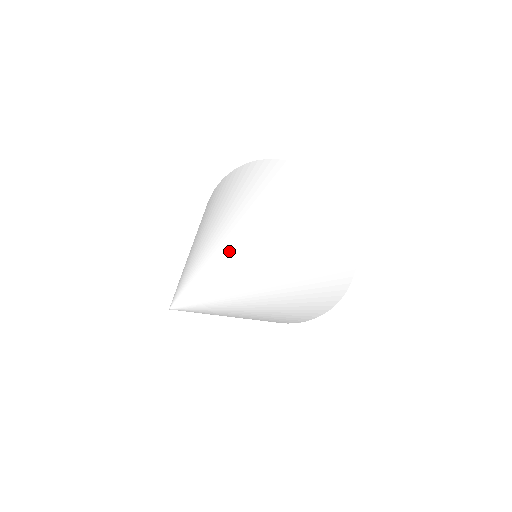
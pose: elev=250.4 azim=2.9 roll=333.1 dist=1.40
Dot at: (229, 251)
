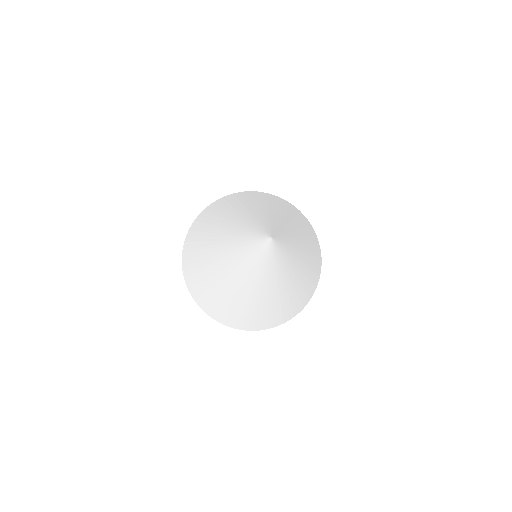
Dot at: (294, 243)
